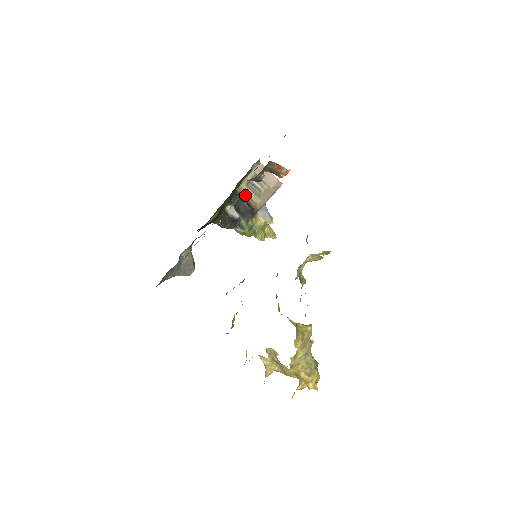
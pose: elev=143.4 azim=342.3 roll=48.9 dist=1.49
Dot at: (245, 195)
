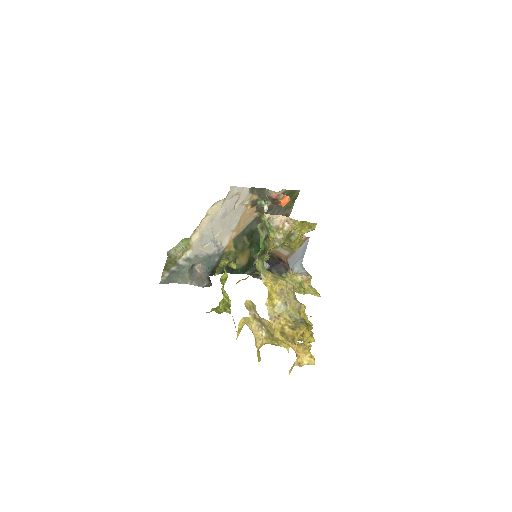
Dot at: (276, 252)
